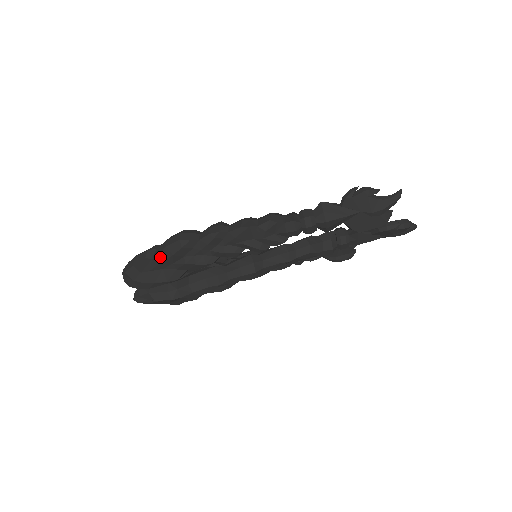
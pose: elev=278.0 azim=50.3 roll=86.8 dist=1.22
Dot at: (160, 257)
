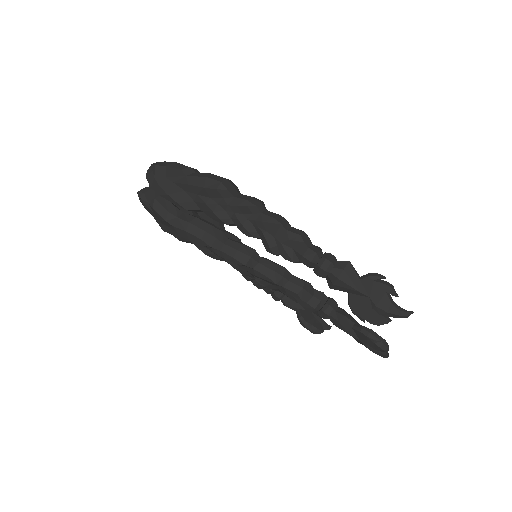
Dot at: (193, 180)
